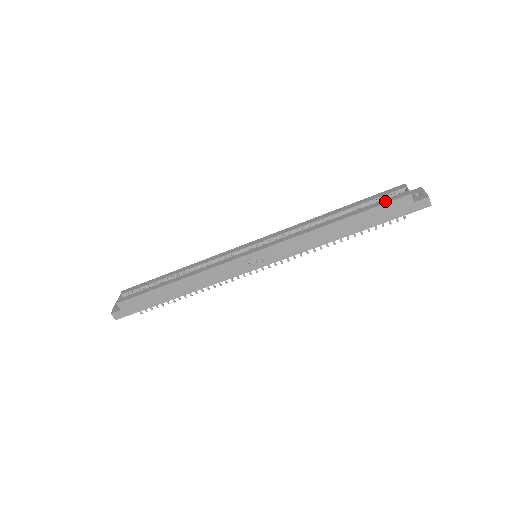
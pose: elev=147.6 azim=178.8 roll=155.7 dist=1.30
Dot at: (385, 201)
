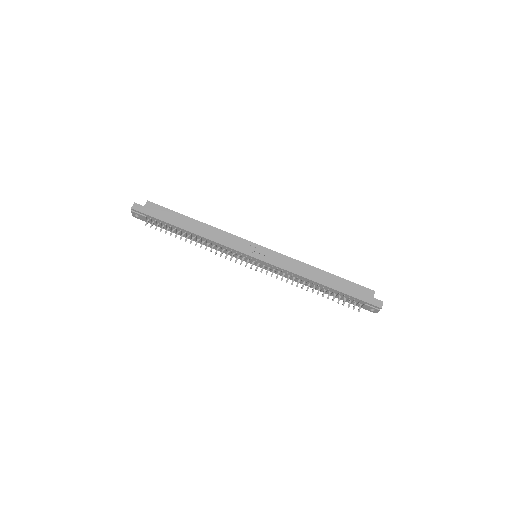
Dot at: (357, 285)
